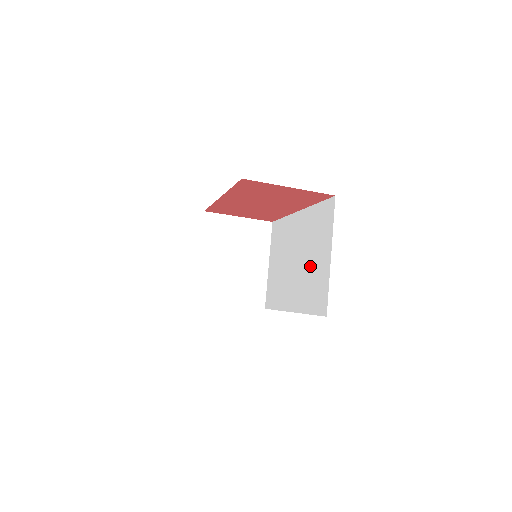
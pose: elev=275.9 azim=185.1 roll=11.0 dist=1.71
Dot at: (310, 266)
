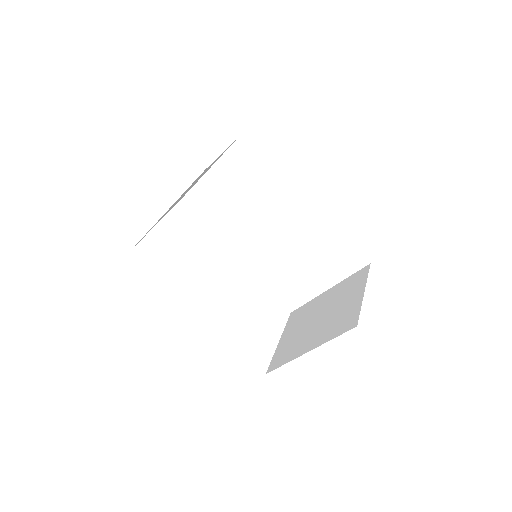
Dot at: (294, 265)
